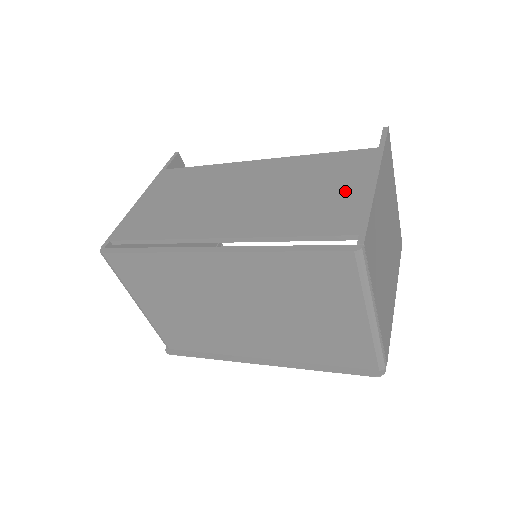
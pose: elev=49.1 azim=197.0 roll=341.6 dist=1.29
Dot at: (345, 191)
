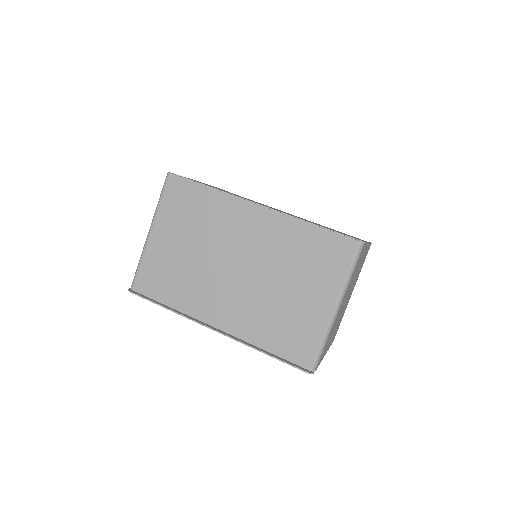
Dot at: occluded
